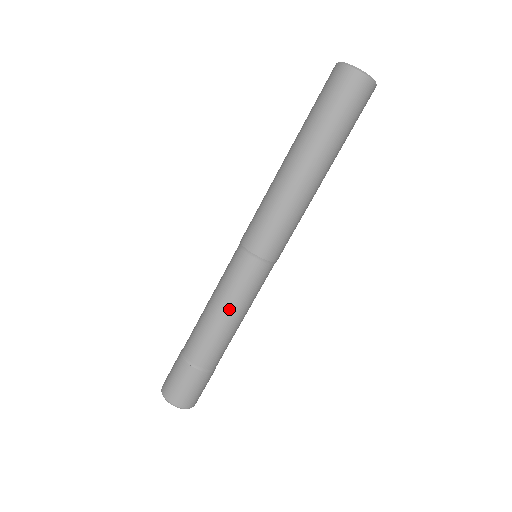
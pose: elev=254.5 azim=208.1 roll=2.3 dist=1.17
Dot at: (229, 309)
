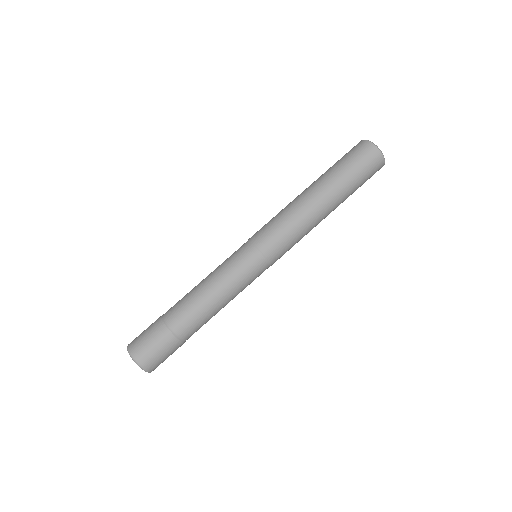
Dot at: (217, 284)
